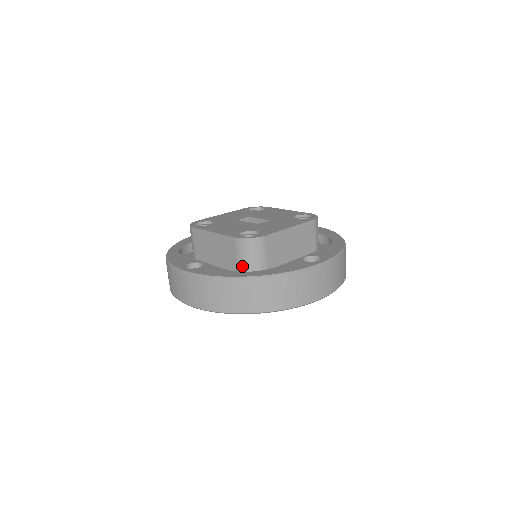
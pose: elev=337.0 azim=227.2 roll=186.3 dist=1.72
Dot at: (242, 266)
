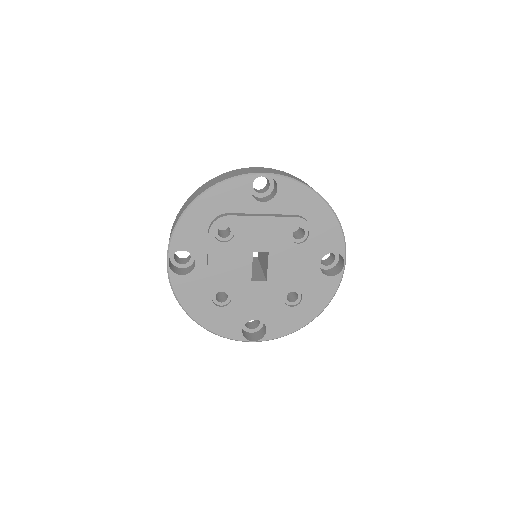
Dot at: occluded
